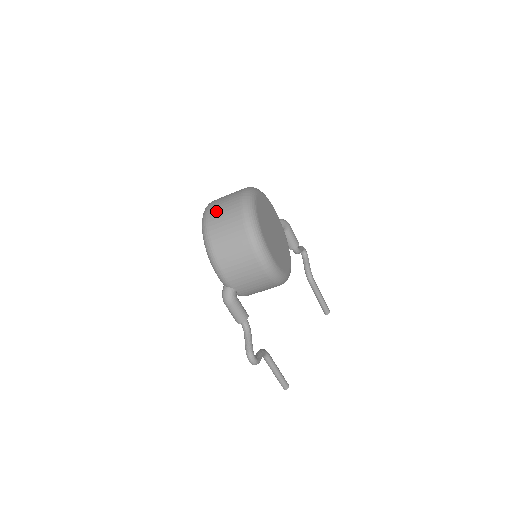
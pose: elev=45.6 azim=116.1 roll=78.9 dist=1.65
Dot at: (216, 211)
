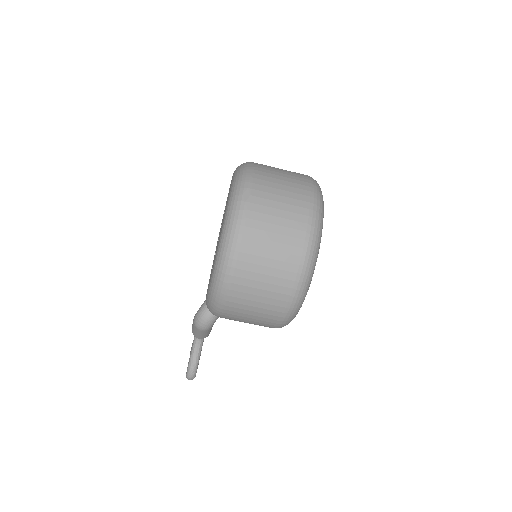
Dot at: (261, 229)
